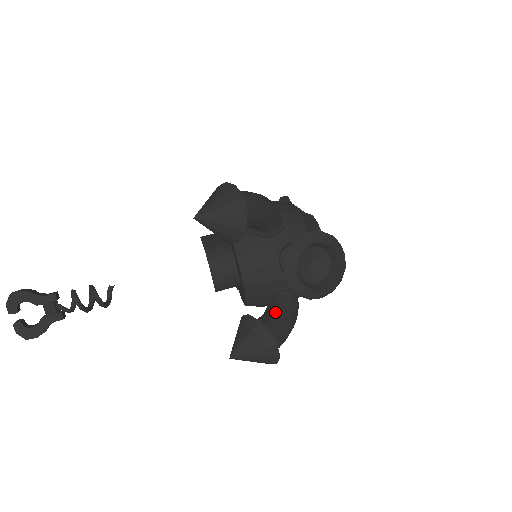
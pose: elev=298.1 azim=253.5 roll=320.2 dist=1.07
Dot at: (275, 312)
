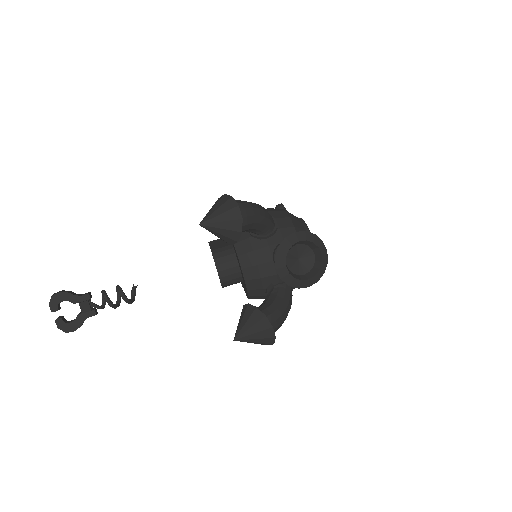
Dot at: (271, 301)
